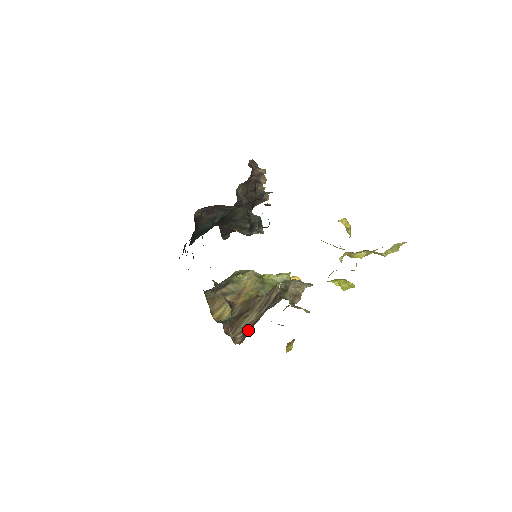
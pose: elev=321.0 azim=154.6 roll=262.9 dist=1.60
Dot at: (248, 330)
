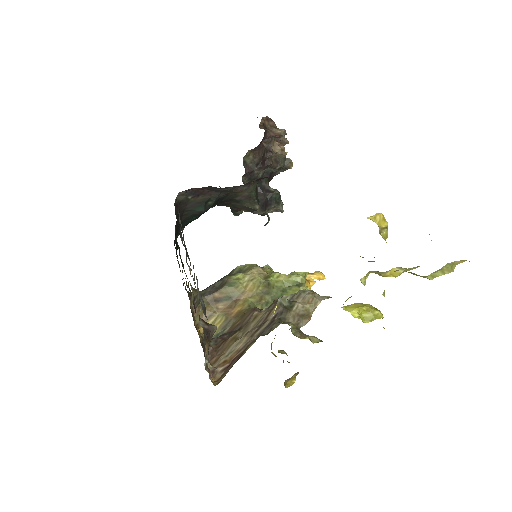
Dot at: (231, 363)
